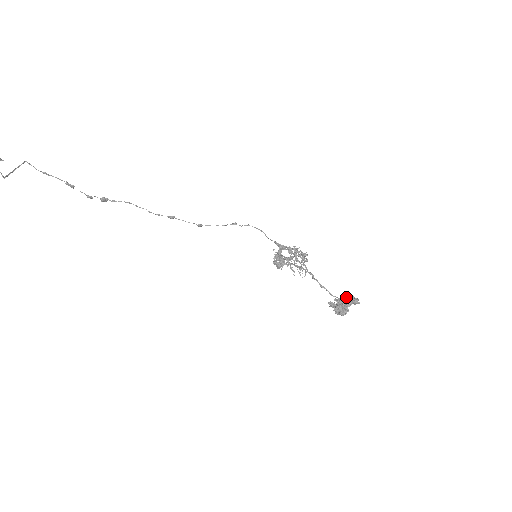
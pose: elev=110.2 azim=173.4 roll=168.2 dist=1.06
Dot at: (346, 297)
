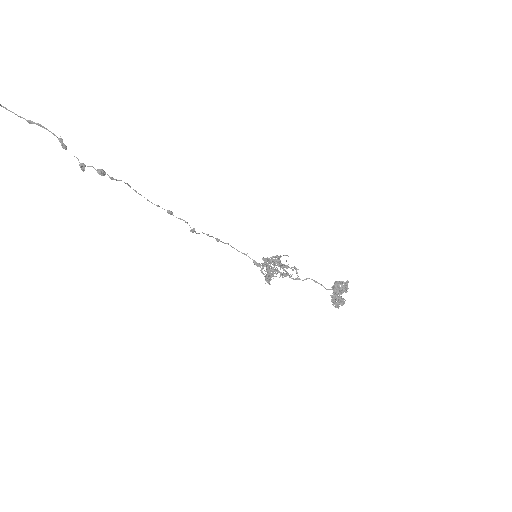
Dot at: (340, 282)
